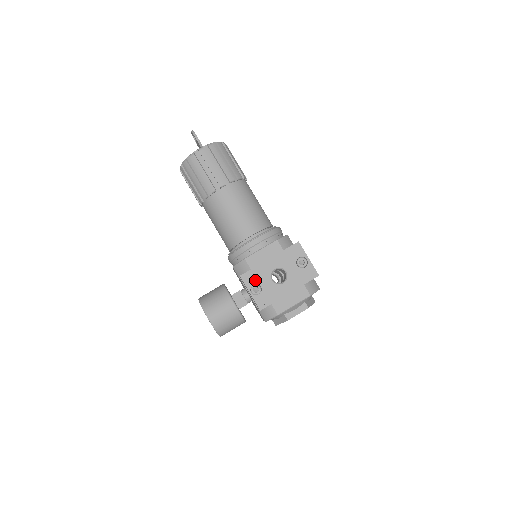
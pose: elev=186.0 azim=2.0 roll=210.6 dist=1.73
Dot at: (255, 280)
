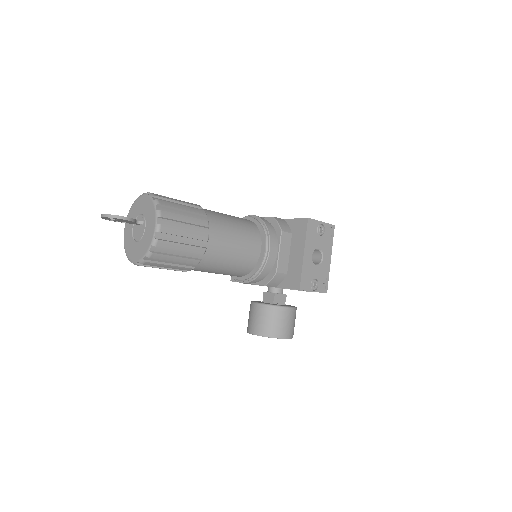
Dot at: (309, 280)
